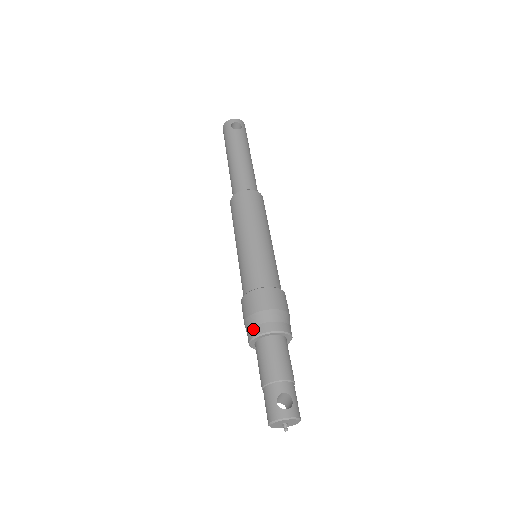
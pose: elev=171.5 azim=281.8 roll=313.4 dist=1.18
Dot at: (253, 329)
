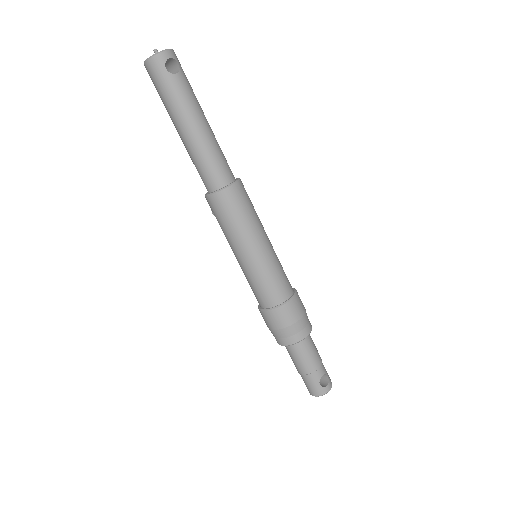
Dot at: (288, 339)
